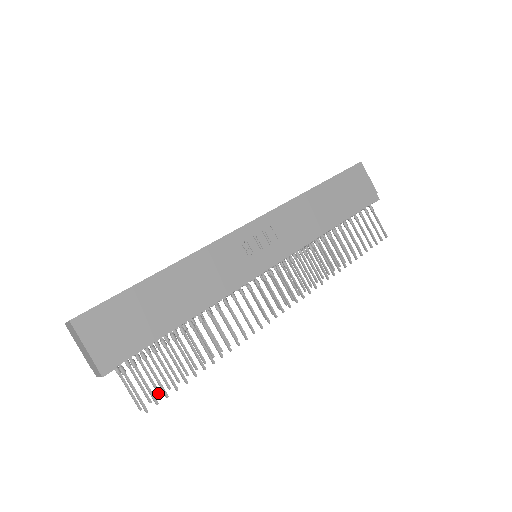
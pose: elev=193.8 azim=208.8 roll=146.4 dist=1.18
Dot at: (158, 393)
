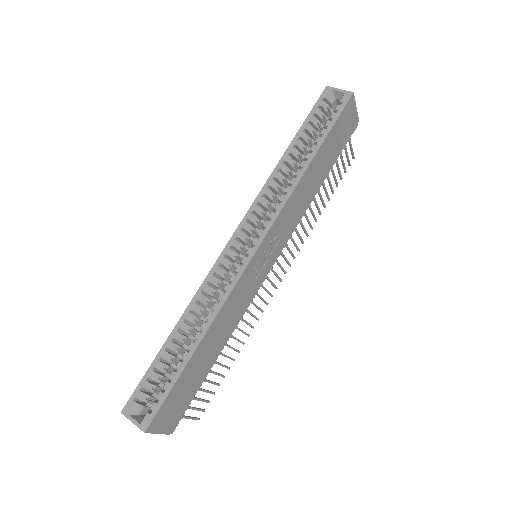
Dot at: occluded
